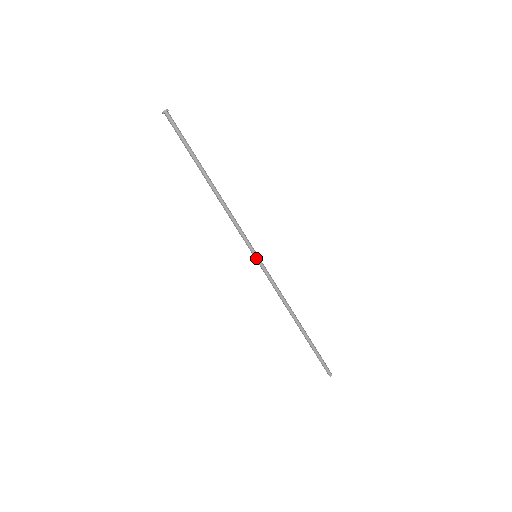
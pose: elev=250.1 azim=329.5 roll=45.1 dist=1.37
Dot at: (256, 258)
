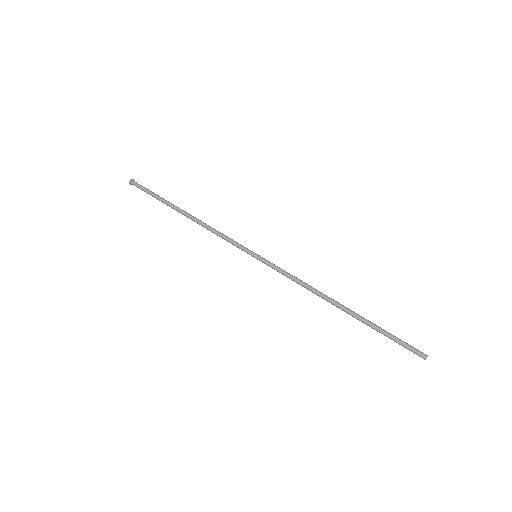
Dot at: (257, 256)
